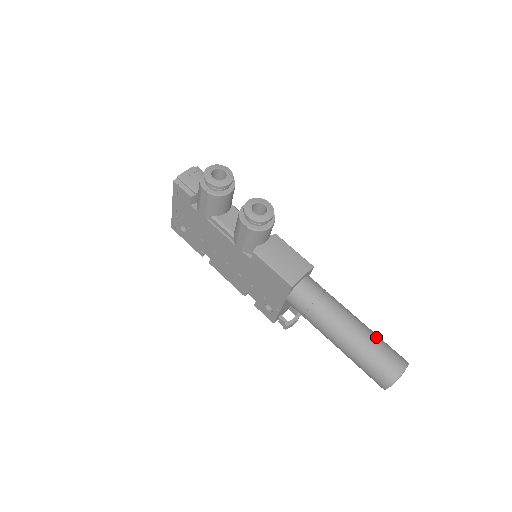
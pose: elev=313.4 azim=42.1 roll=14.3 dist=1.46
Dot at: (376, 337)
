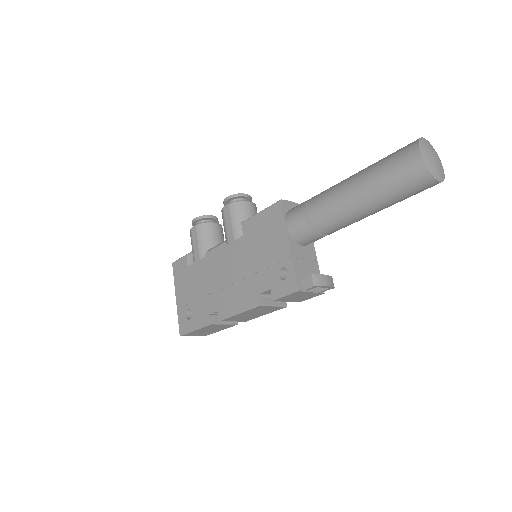
Dot at: occluded
